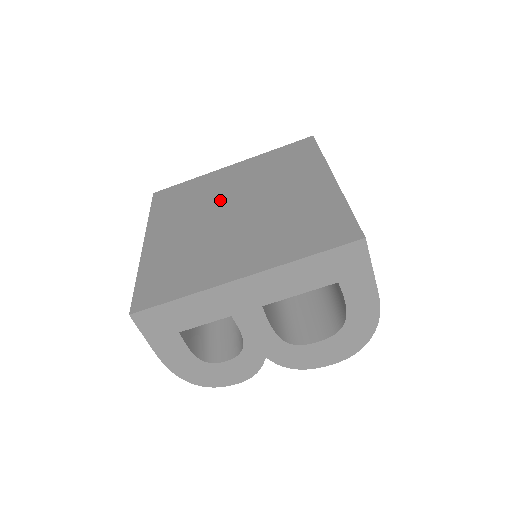
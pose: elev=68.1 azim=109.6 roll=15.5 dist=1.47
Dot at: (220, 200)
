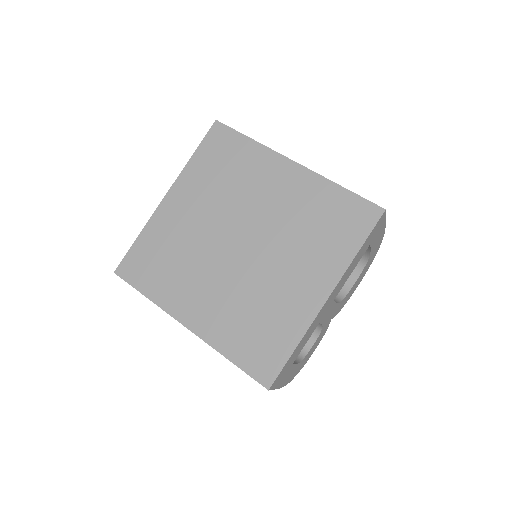
Dot at: (208, 241)
